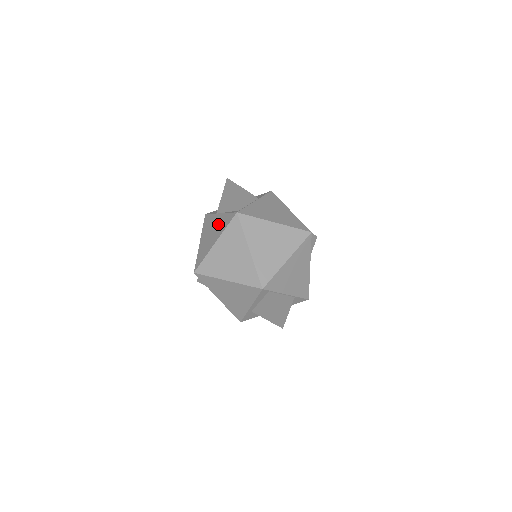
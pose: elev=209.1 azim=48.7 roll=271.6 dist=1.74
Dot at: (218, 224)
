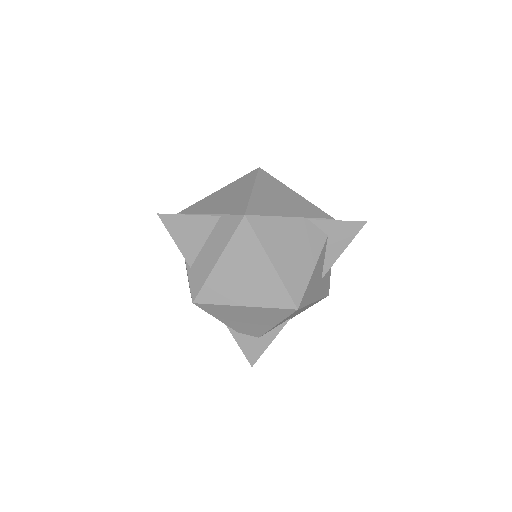
Dot at: occluded
